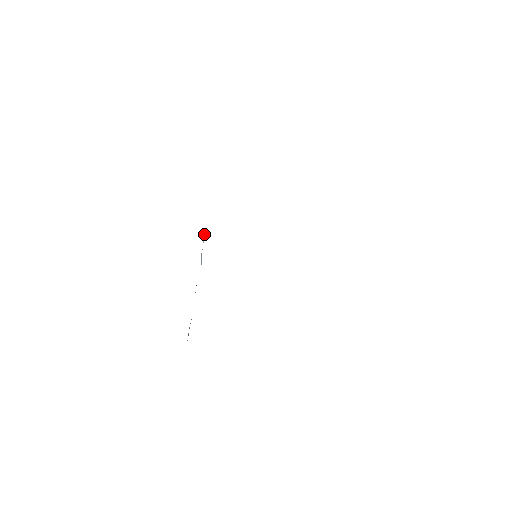
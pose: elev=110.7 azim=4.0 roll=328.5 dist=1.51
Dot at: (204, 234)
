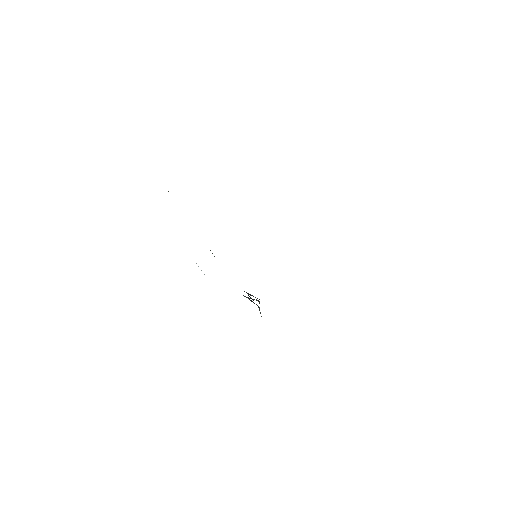
Dot at: occluded
